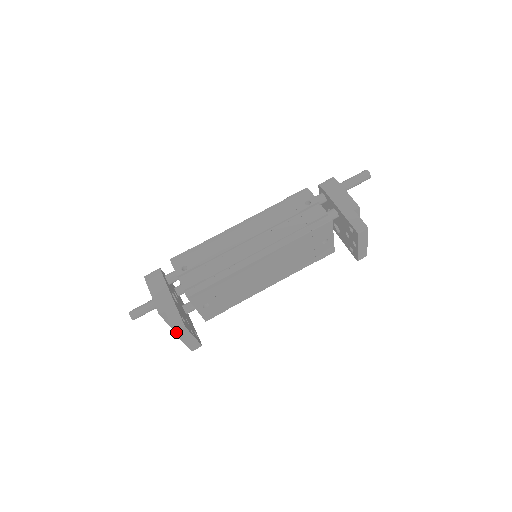
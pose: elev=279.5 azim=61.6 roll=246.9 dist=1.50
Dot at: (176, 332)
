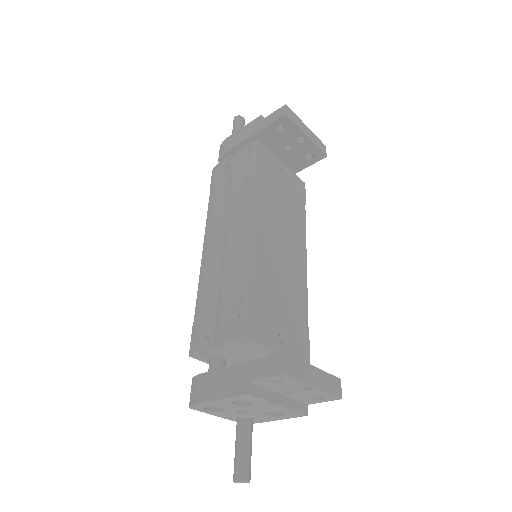
Dot at: (285, 371)
